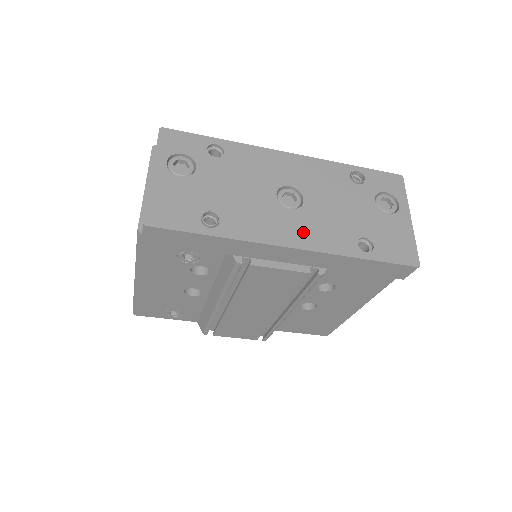
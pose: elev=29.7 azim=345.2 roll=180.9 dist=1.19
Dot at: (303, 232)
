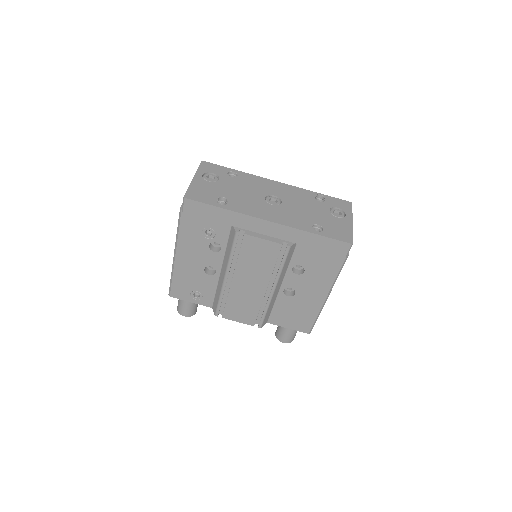
Dot at: (278, 216)
